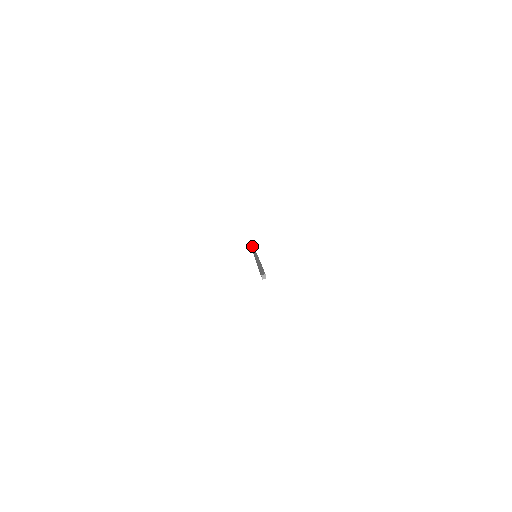
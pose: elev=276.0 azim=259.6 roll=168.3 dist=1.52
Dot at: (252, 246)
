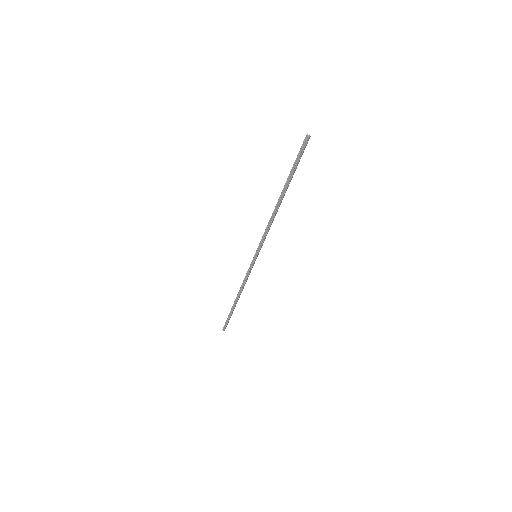
Dot at: occluded
